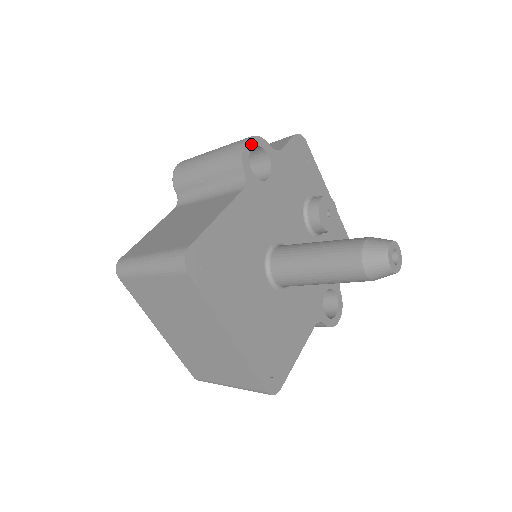
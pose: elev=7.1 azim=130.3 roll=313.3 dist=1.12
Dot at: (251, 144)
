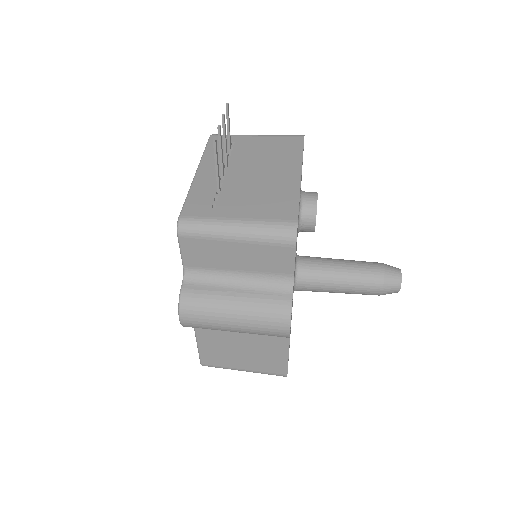
Dot at: (290, 326)
